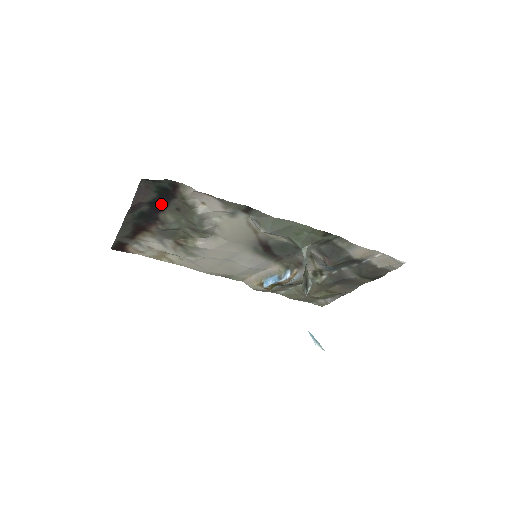
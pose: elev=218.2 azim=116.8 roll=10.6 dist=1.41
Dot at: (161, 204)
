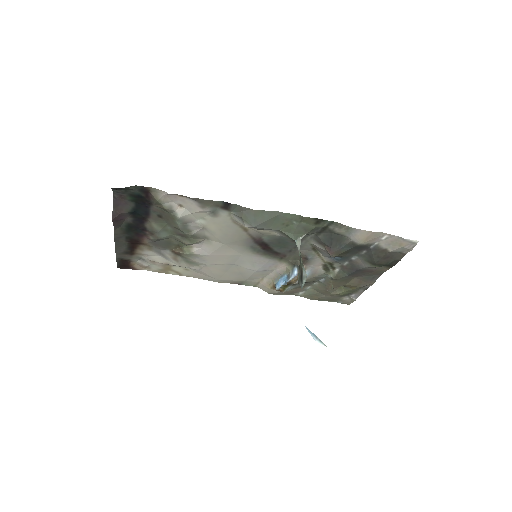
Dot at: (142, 213)
